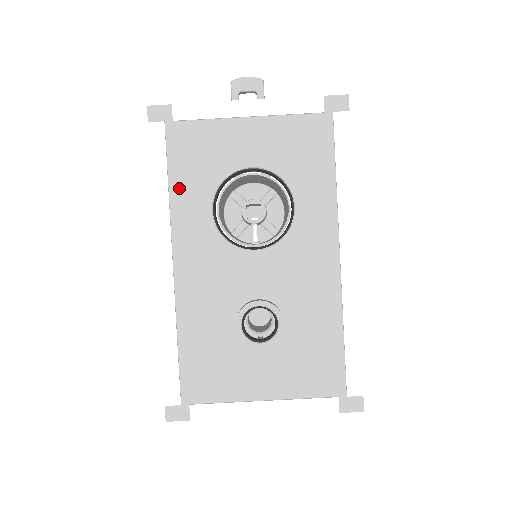
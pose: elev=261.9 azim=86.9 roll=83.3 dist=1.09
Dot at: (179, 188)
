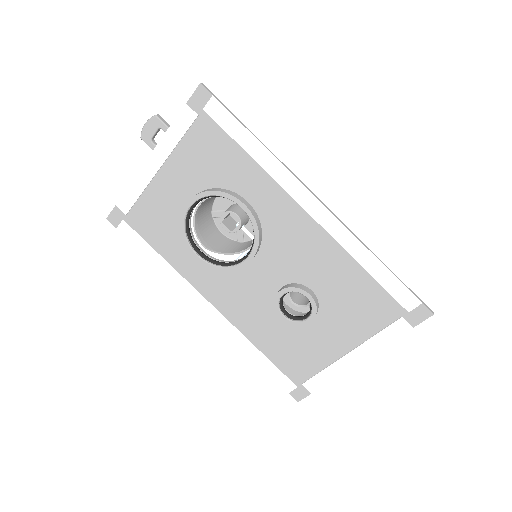
Dot at: (169, 254)
